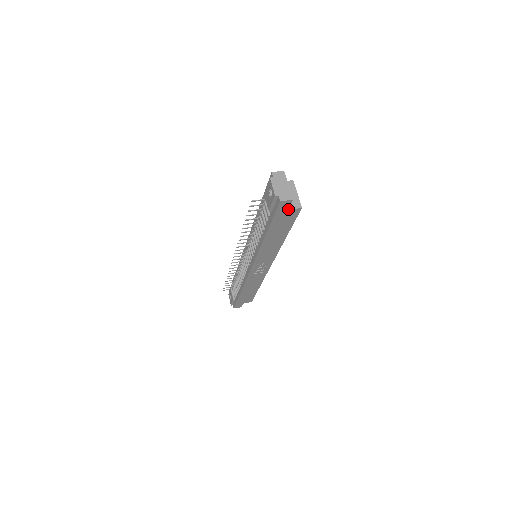
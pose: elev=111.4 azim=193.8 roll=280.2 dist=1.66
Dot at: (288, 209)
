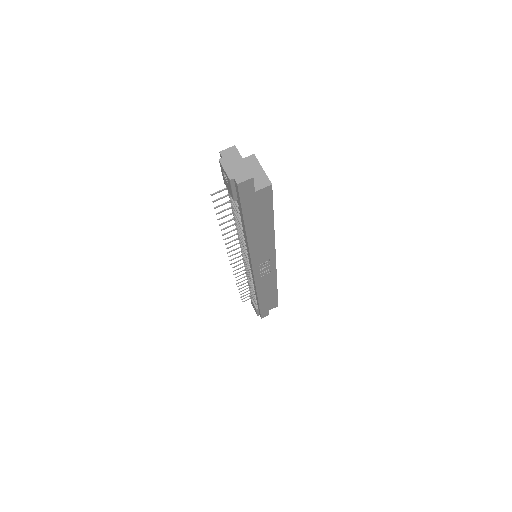
Dot at: (254, 191)
